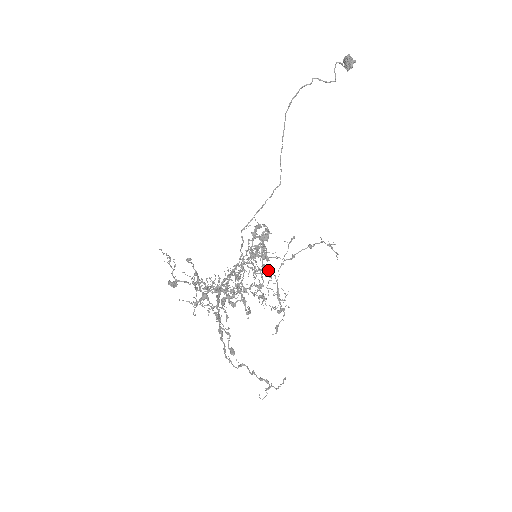
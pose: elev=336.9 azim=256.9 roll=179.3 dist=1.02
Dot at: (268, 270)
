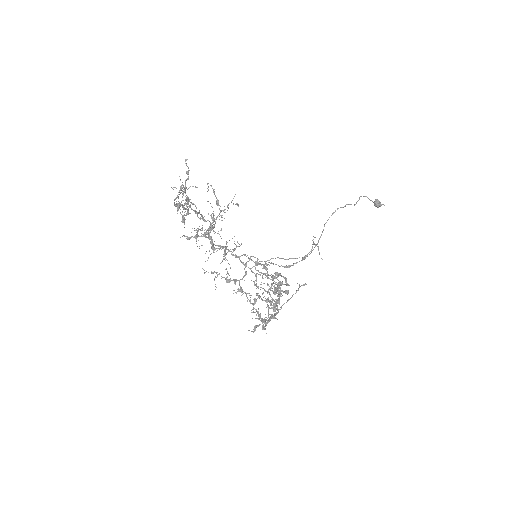
Dot at: occluded
